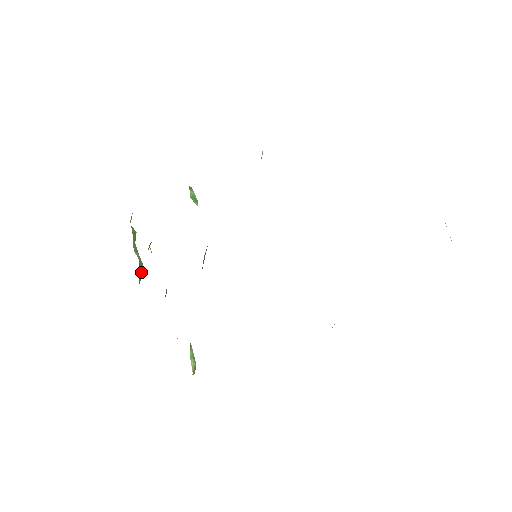
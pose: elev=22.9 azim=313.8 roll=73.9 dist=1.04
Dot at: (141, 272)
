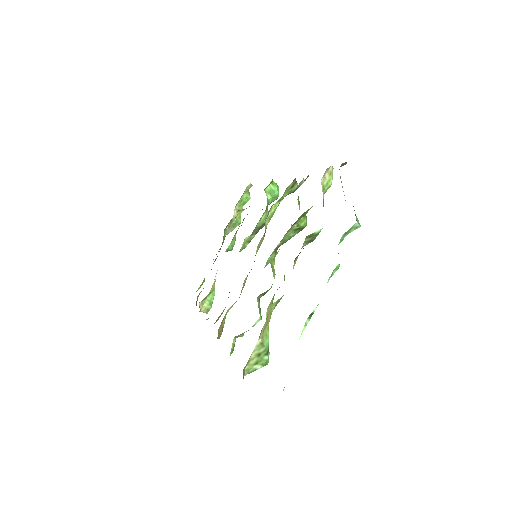
Dot at: (234, 227)
